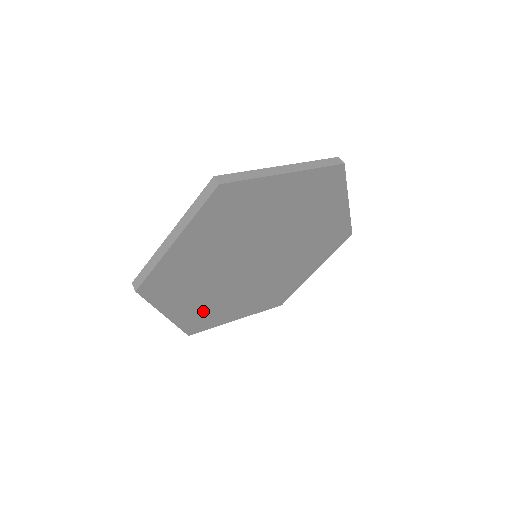
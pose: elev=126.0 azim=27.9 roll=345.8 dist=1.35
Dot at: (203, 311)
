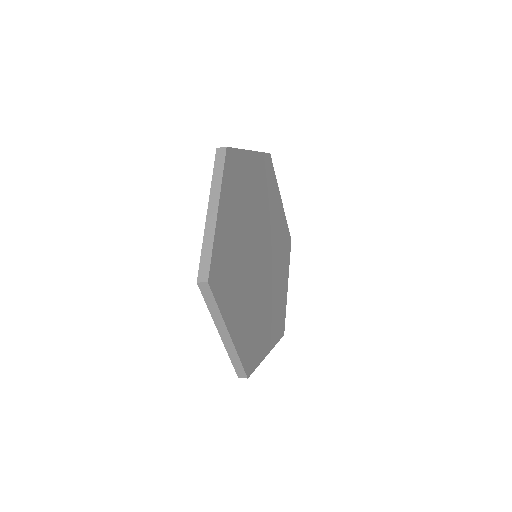
Dot at: (227, 260)
